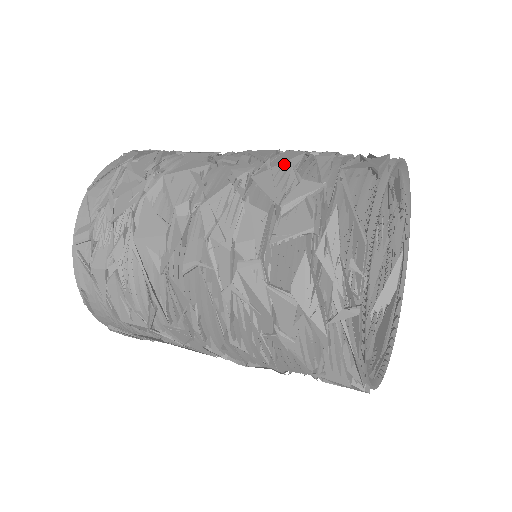
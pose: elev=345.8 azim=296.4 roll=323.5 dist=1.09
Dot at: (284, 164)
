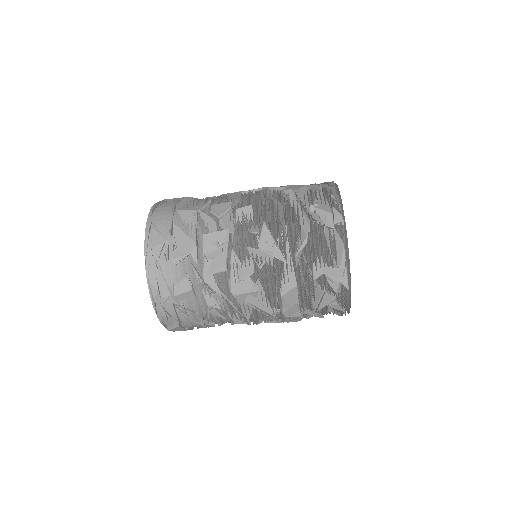
Dot at: occluded
